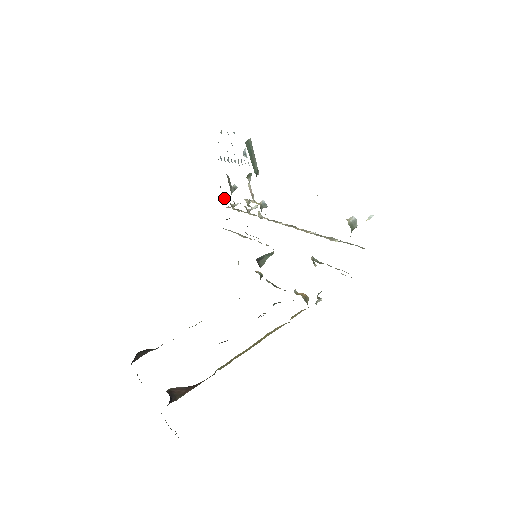
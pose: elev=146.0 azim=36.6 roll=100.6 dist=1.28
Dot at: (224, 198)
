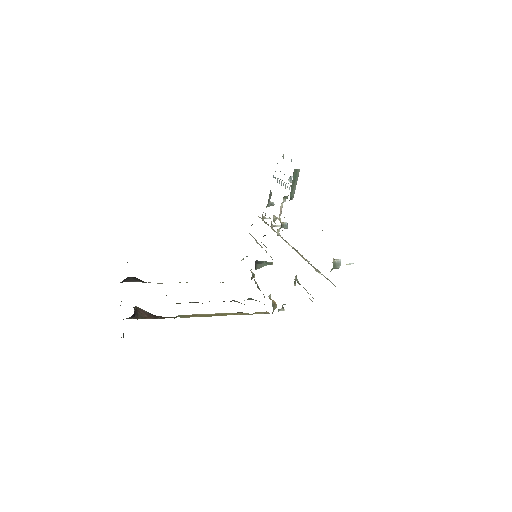
Dot at: occluded
